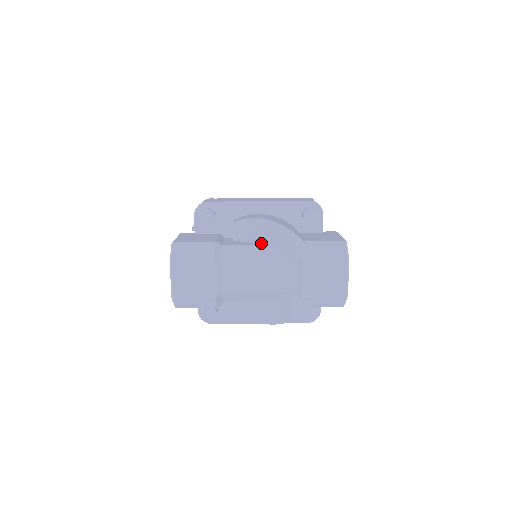
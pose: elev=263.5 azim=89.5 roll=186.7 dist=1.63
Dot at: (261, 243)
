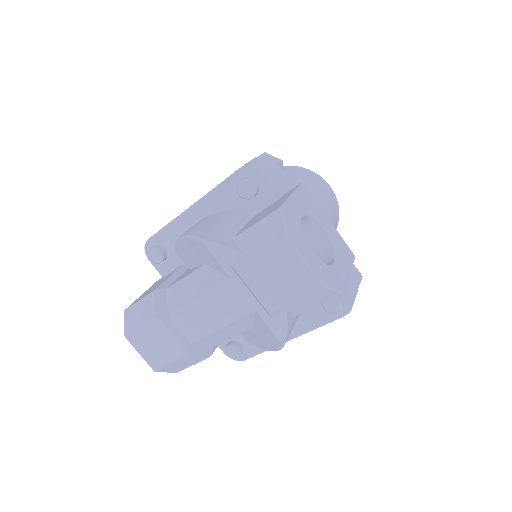
Dot at: (200, 264)
